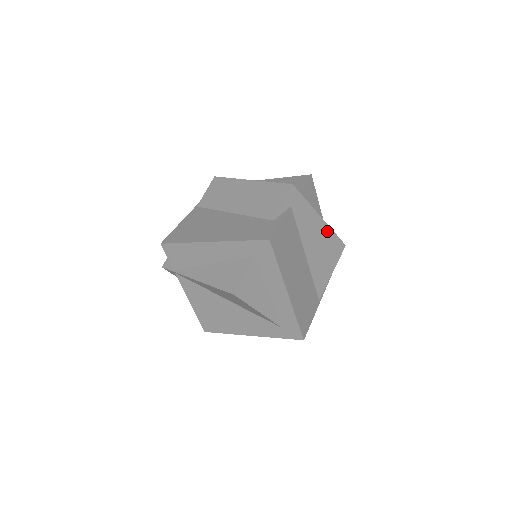
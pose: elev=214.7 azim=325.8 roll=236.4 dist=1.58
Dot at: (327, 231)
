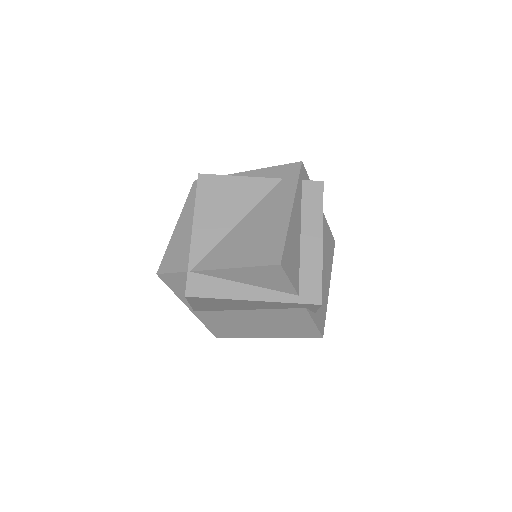
Dot at: occluded
